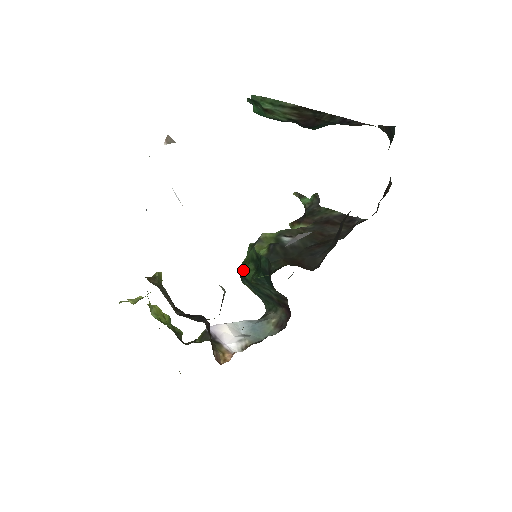
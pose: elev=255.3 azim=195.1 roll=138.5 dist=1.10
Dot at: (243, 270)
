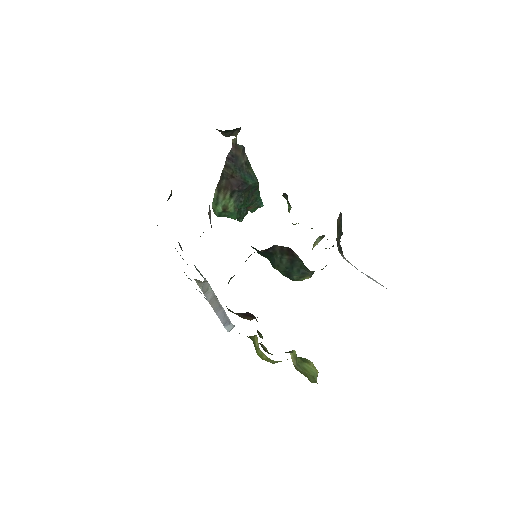
Dot at: occluded
